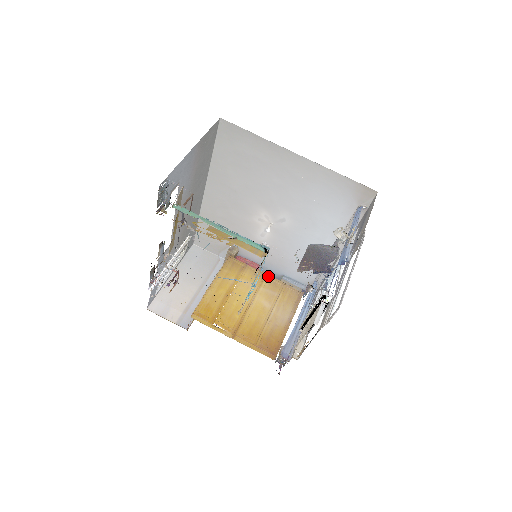
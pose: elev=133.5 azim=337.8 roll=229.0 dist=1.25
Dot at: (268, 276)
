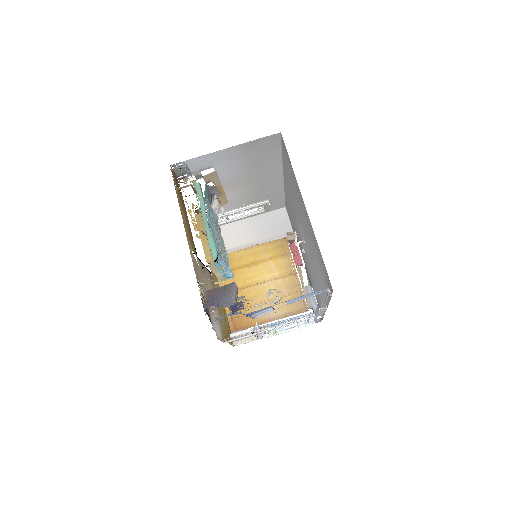
Dot at: (296, 276)
